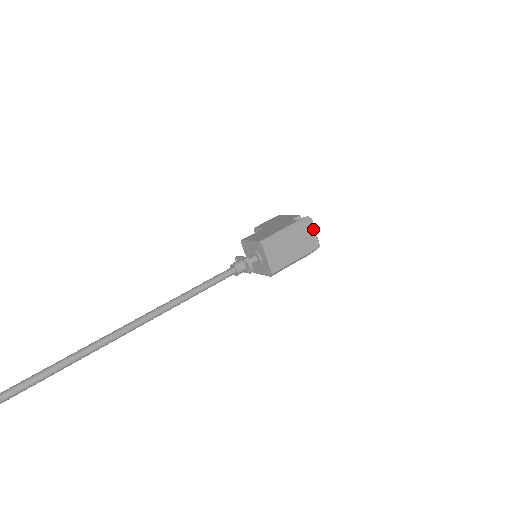
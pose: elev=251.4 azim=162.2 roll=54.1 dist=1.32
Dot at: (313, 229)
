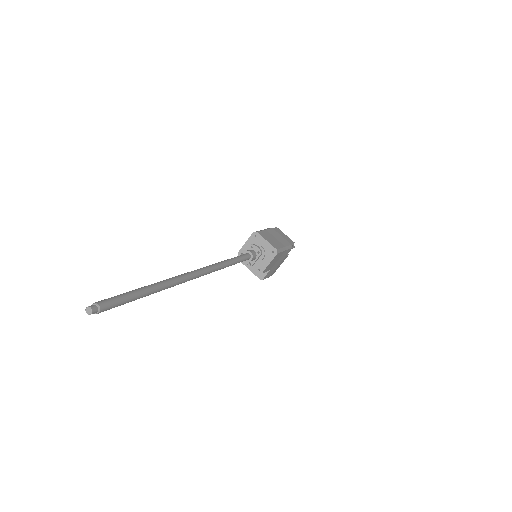
Dot at: (283, 233)
